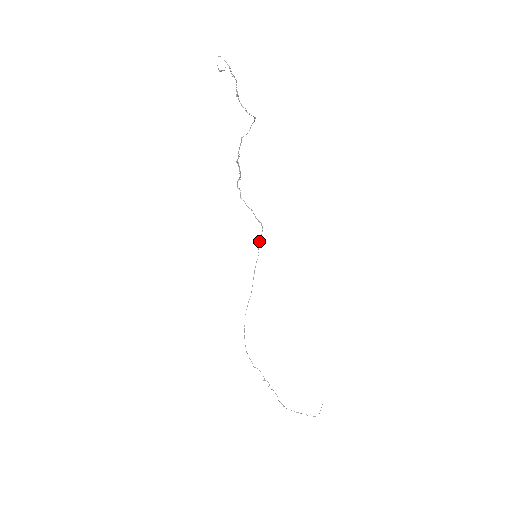
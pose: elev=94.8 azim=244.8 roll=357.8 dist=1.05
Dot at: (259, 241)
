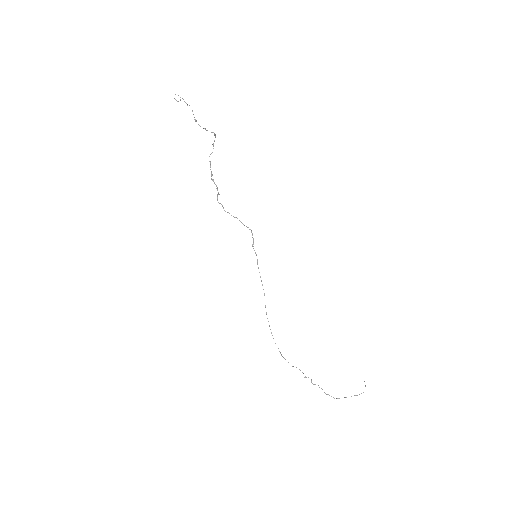
Dot at: (253, 244)
